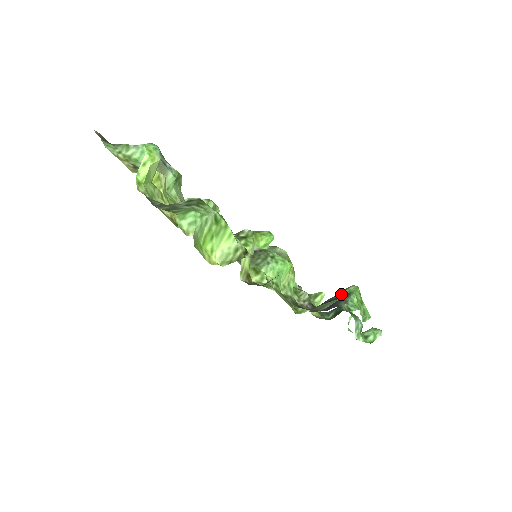
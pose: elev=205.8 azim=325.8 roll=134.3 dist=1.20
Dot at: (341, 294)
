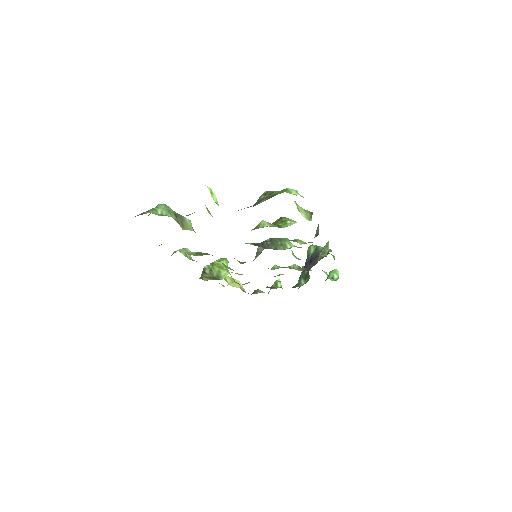
Dot at: (311, 253)
